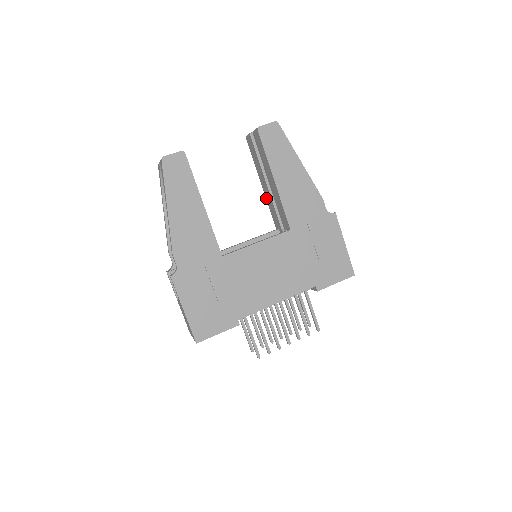
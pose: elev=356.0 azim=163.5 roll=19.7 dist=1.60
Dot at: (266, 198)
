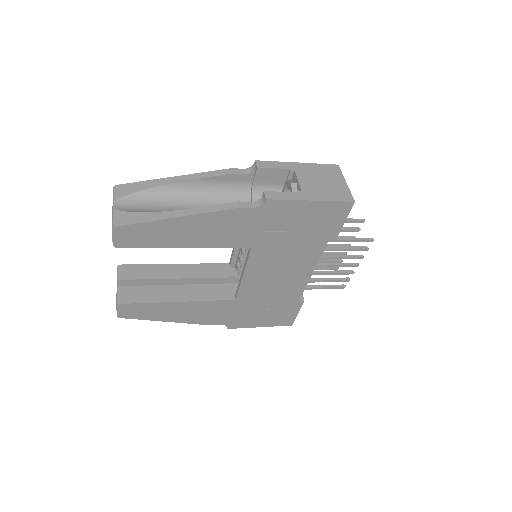
Dot at: occluded
